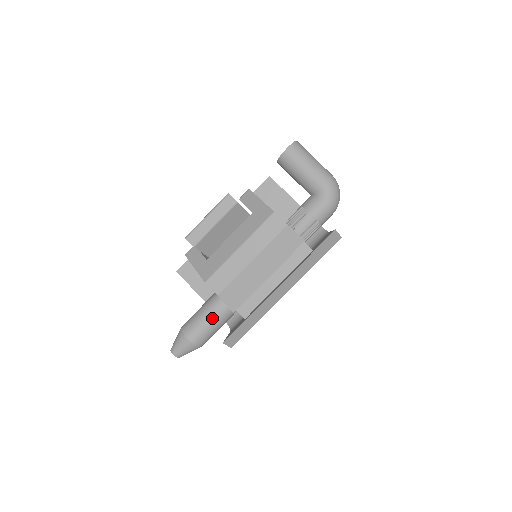
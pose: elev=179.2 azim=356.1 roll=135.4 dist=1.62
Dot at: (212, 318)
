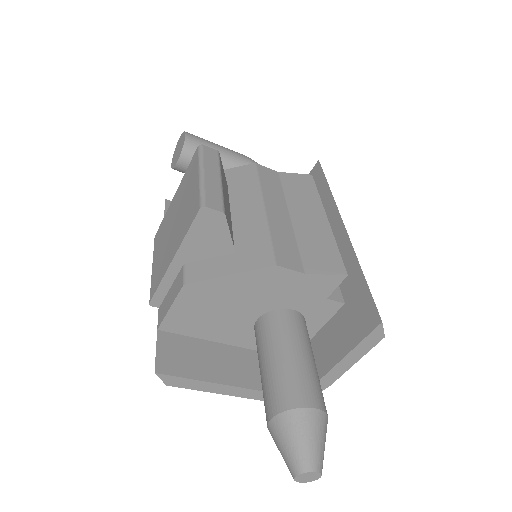
Dot at: (304, 349)
